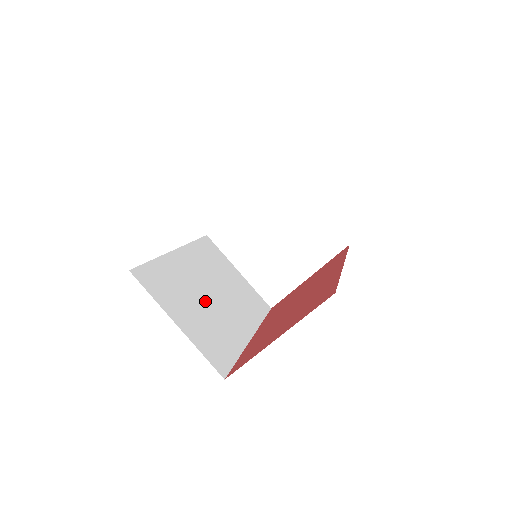
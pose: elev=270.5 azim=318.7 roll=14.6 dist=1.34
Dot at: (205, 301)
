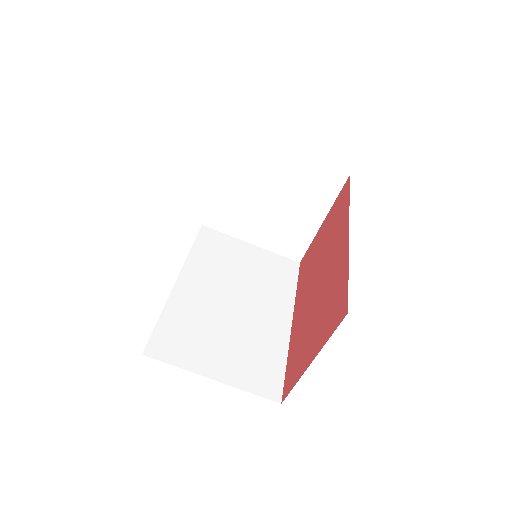
Dot at: (230, 320)
